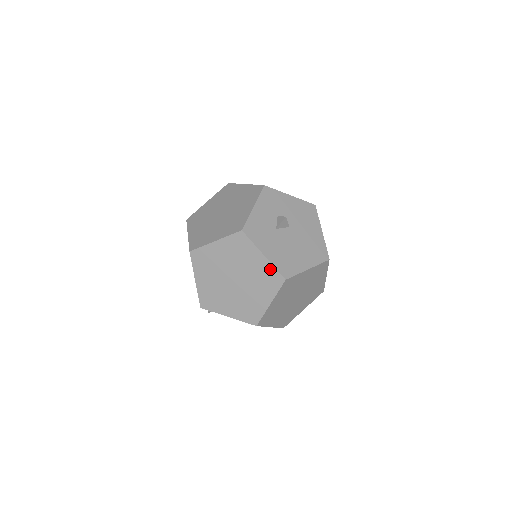
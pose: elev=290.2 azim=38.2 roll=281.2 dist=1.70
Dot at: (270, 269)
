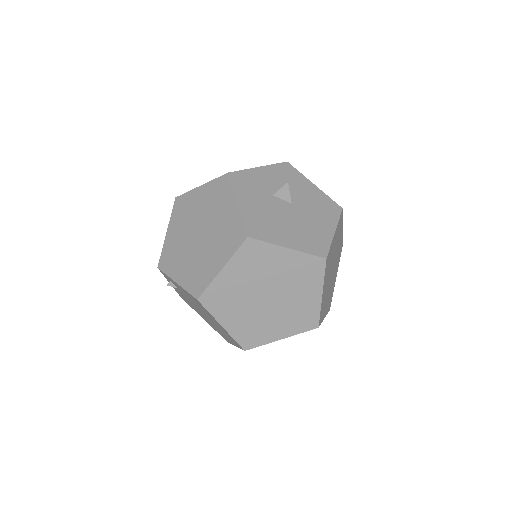
Dot at: (237, 221)
